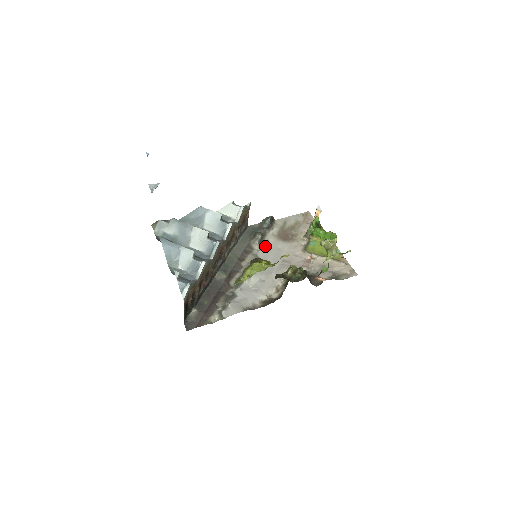
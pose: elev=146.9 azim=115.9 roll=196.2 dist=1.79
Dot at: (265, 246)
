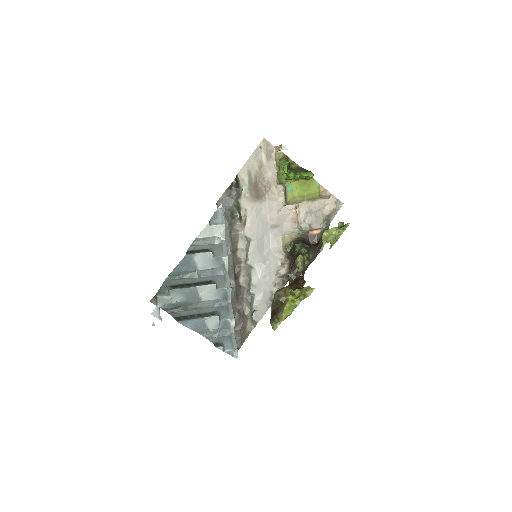
Dot at: (246, 219)
